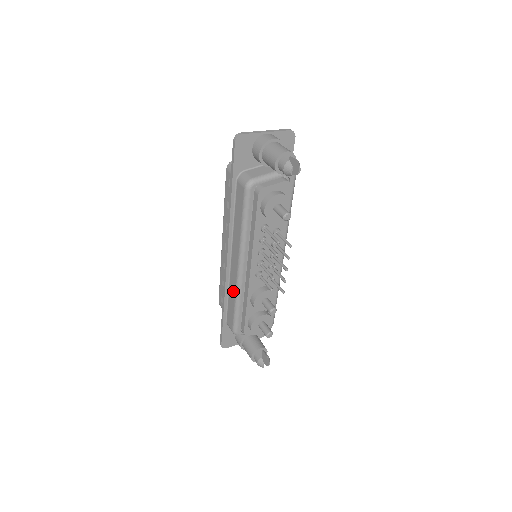
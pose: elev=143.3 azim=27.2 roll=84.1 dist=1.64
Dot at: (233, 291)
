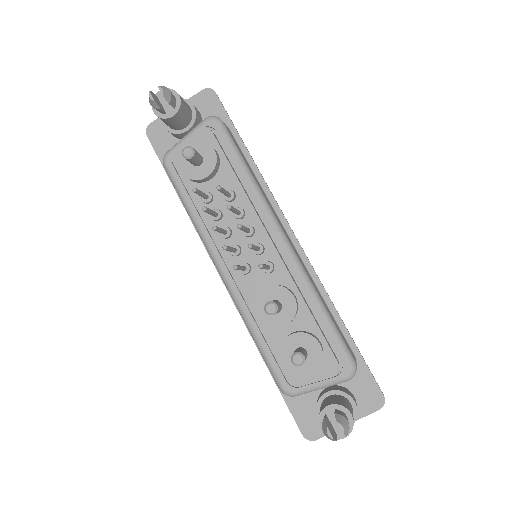
Dot at: occluded
